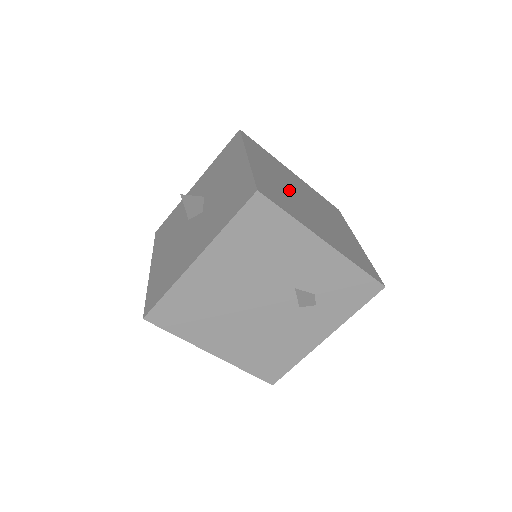
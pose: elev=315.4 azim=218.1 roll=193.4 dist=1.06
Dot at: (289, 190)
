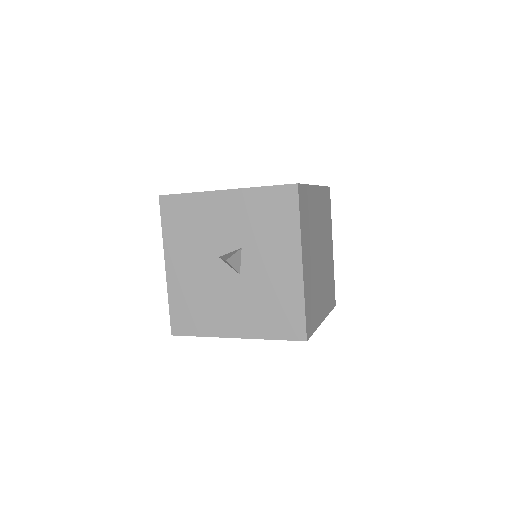
Dot at: (315, 264)
